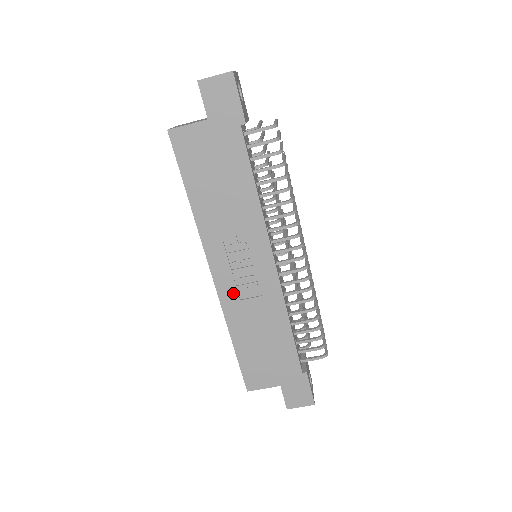
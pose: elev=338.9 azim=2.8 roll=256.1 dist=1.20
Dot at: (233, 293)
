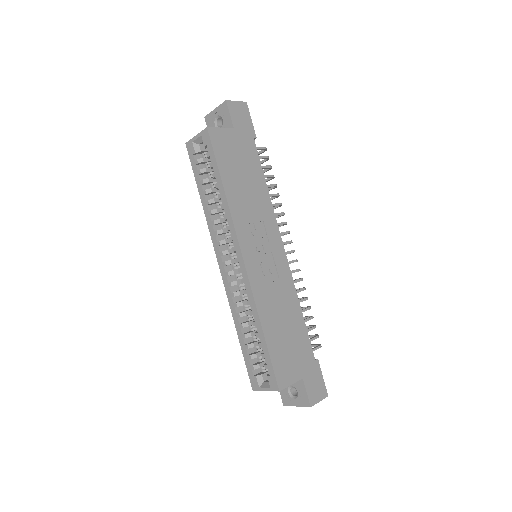
Dot at: (259, 277)
